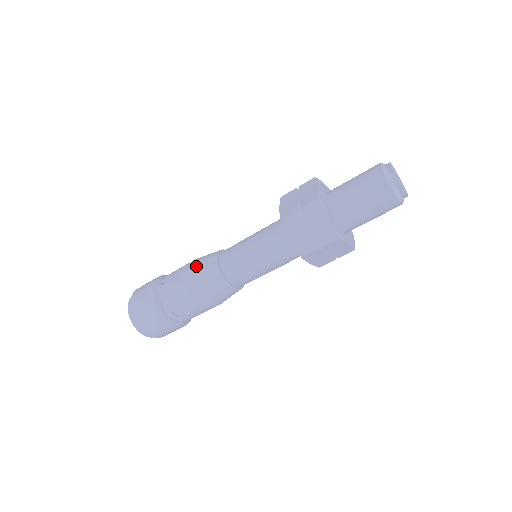
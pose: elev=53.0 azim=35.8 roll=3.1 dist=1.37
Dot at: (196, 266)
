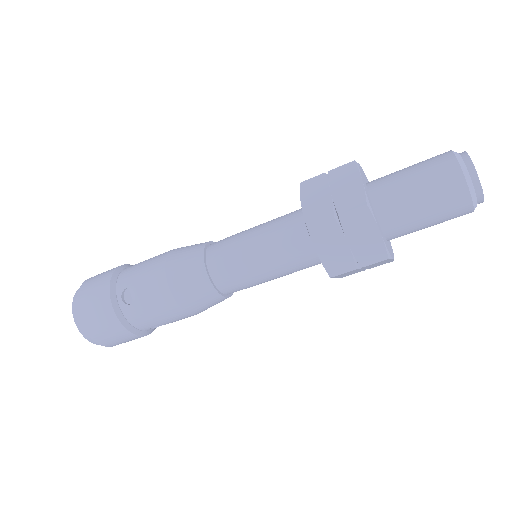
Dot at: (181, 247)
